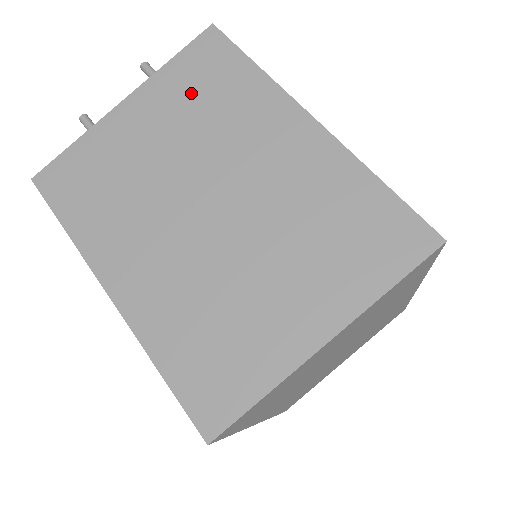
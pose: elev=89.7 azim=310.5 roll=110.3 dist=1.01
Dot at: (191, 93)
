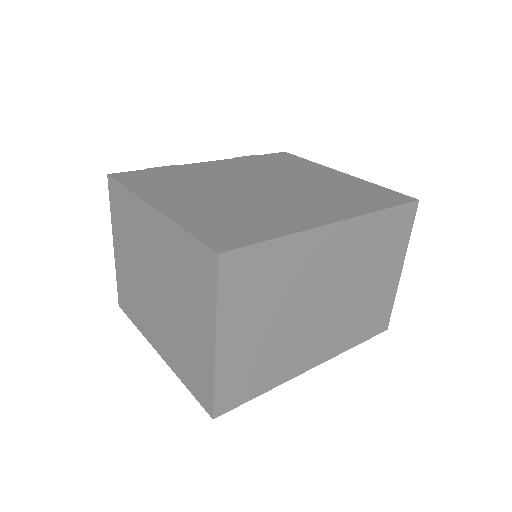
Dot at: (122, 224)
